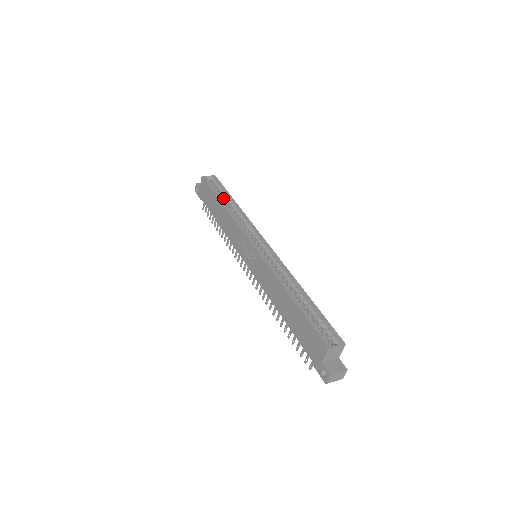
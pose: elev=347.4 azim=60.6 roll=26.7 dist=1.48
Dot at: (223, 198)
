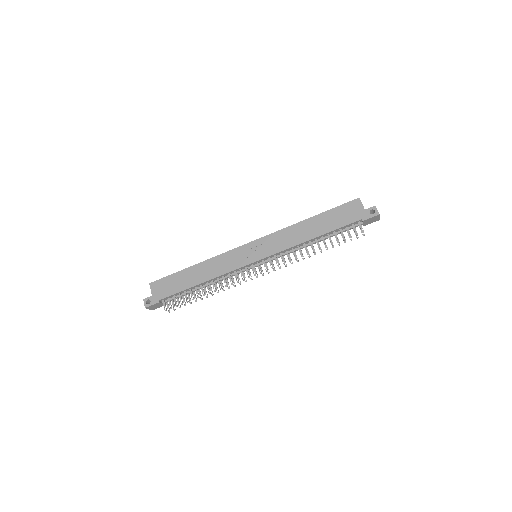
Dot at: occluded
